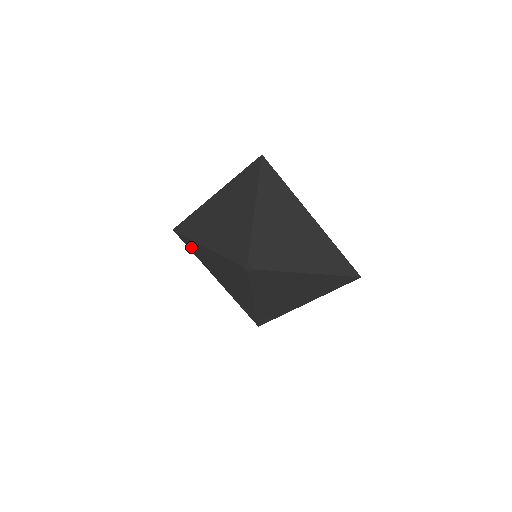
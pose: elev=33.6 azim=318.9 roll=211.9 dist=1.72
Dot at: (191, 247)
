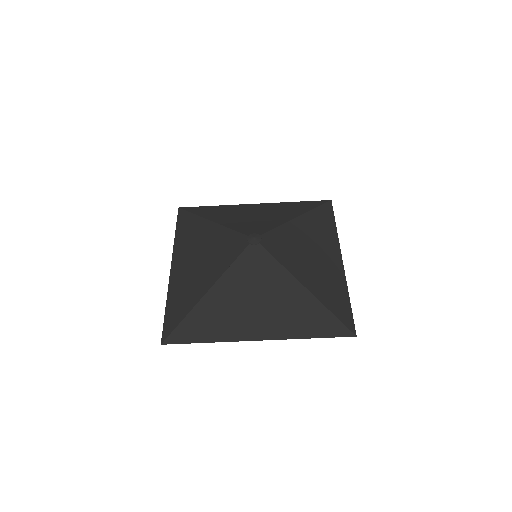
Dot at: (182, 225)
